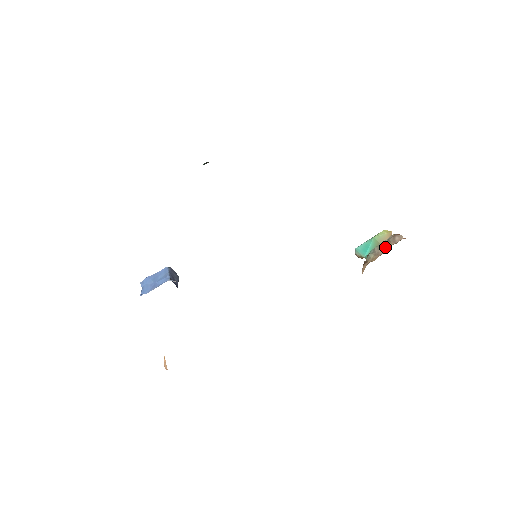
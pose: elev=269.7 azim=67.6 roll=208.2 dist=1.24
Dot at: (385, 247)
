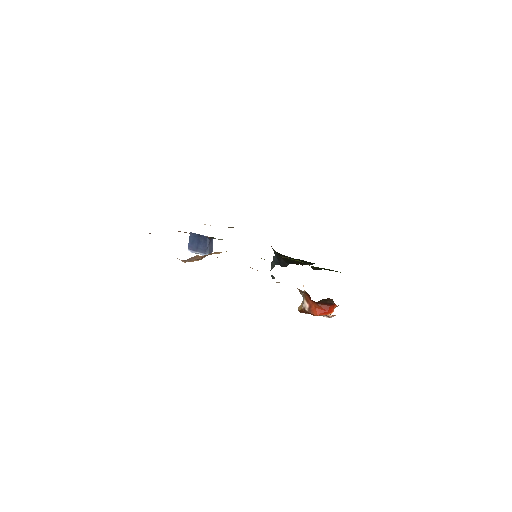
Dot at: occluded
